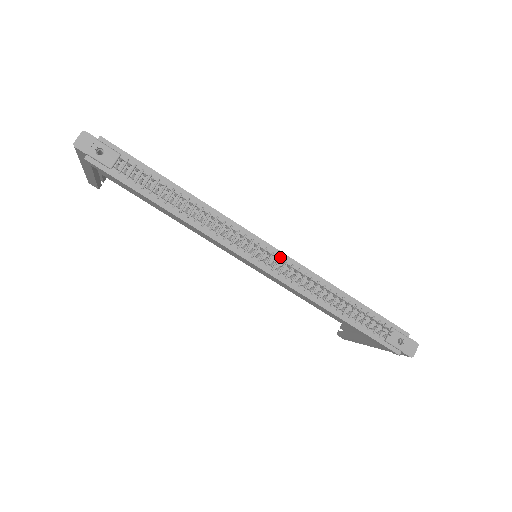
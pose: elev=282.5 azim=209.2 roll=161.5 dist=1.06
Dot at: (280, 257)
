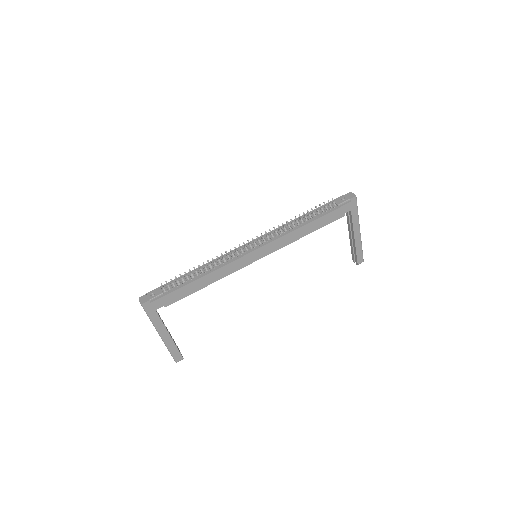
Dot at: (260, 239)
